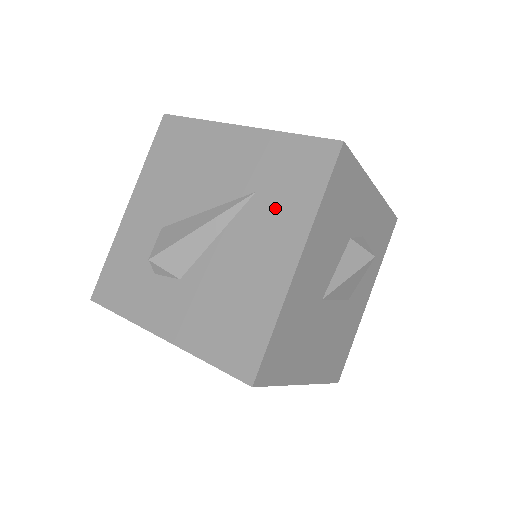
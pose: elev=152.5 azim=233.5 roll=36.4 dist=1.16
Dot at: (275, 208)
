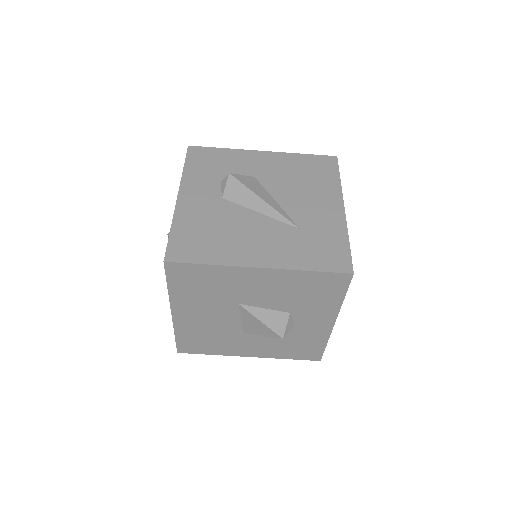
Dot at: (292, 244)
